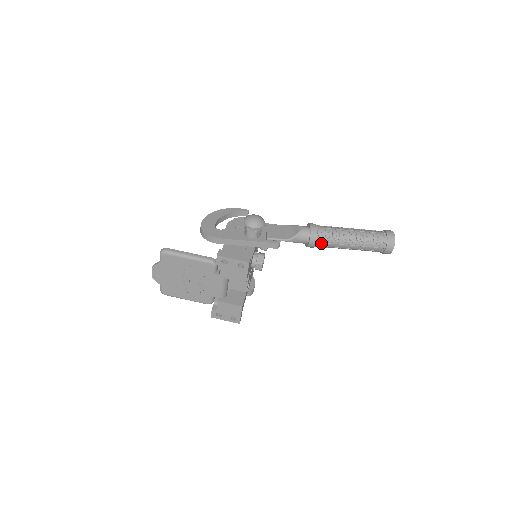
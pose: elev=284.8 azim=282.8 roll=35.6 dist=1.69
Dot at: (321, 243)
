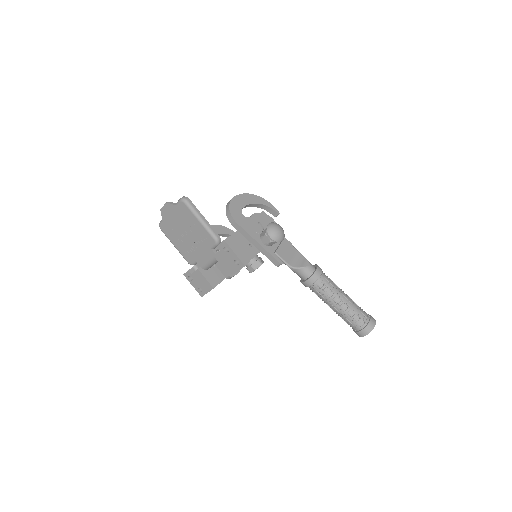
Dot at: (314, 289)
